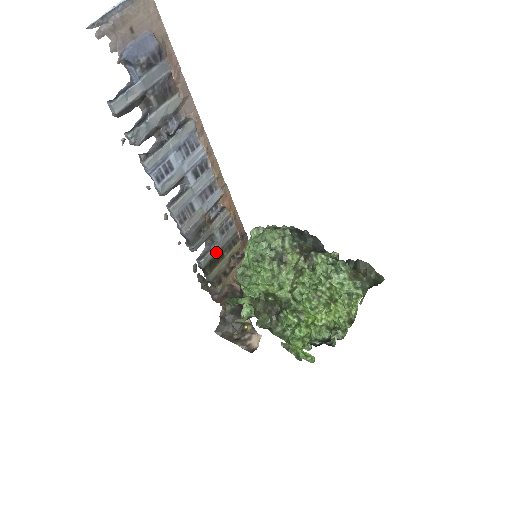
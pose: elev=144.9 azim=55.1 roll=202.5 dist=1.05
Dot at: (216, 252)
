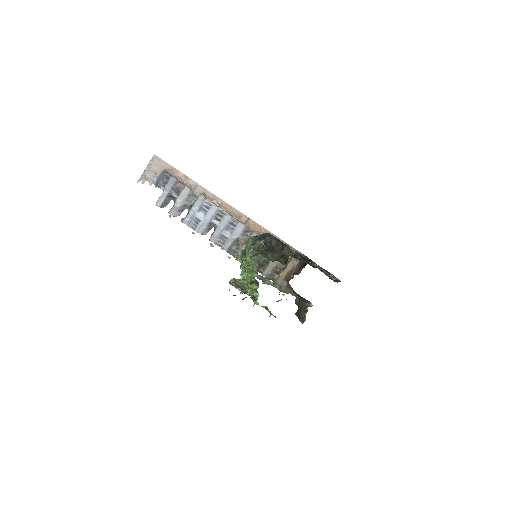
Dot at: occluded
